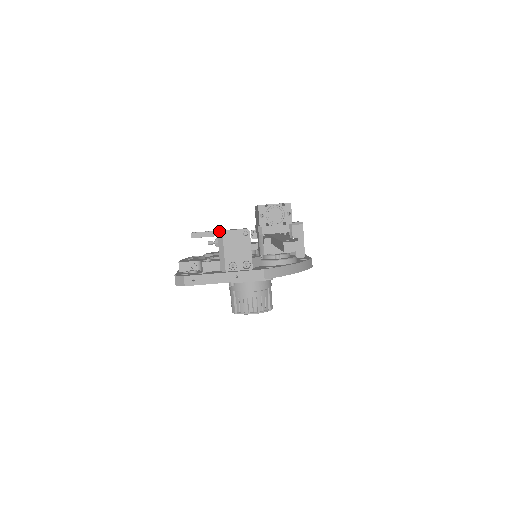
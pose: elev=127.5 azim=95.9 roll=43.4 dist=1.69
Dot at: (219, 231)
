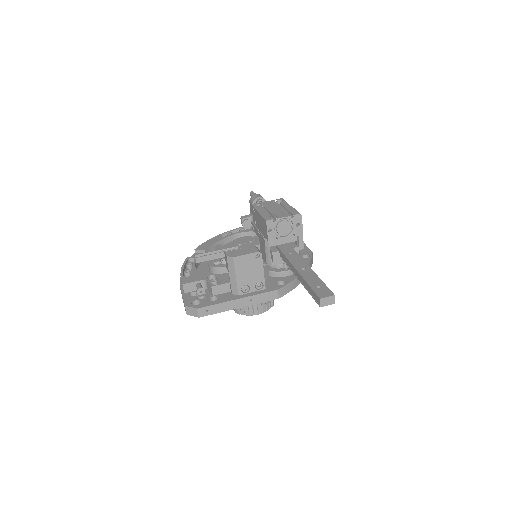
Dot at: (229, 257)
